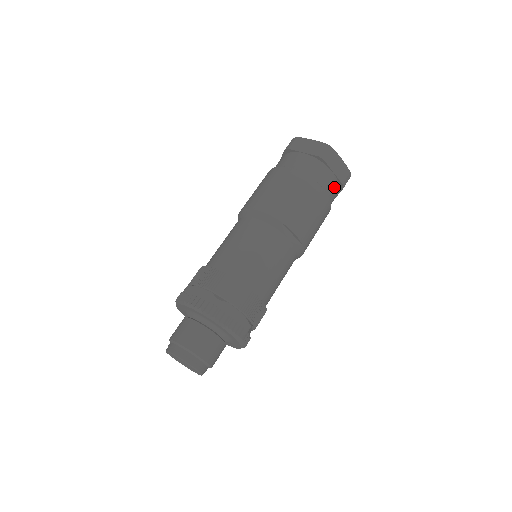
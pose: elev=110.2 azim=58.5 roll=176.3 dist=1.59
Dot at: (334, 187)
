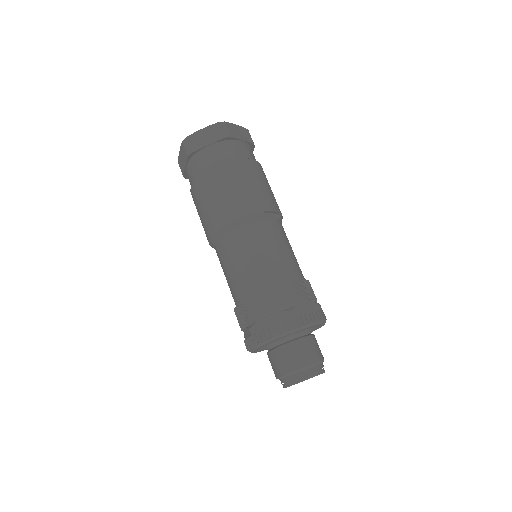
Dot at: (251, 151)
